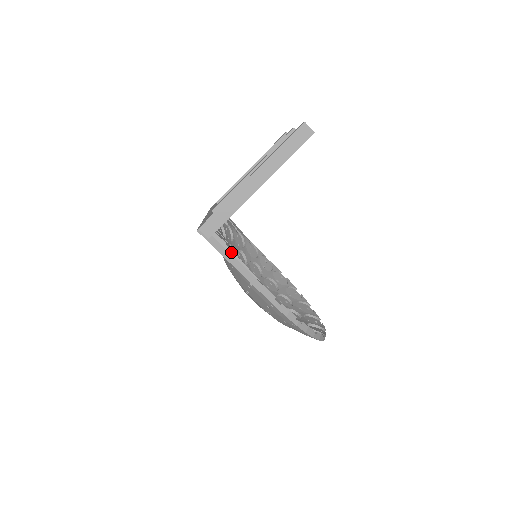
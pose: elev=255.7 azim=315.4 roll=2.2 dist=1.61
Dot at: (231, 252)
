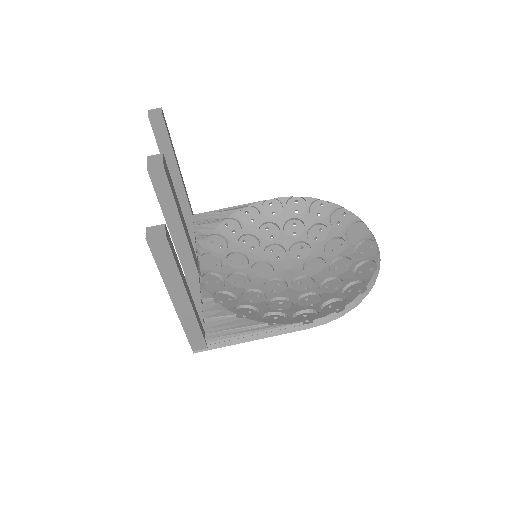
Dot at: (233, 336)
